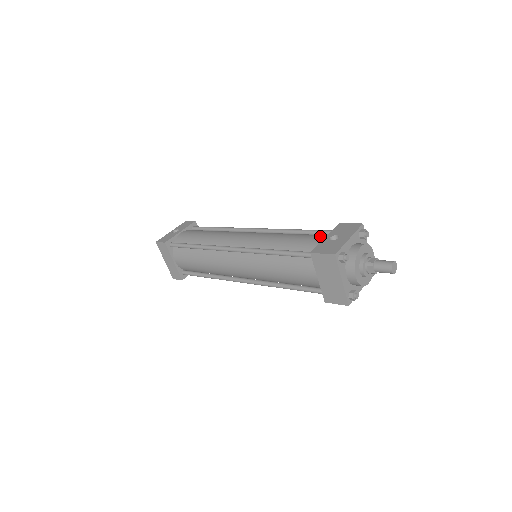
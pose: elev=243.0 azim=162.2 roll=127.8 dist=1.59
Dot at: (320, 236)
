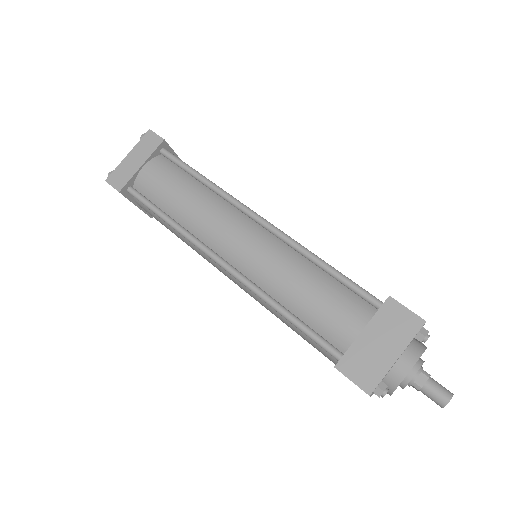
Dot at: occluded
